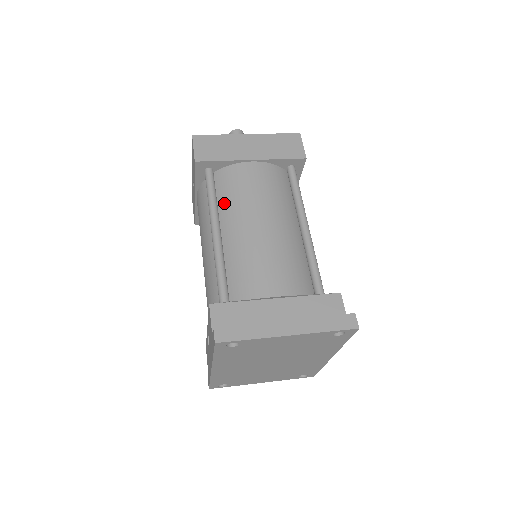
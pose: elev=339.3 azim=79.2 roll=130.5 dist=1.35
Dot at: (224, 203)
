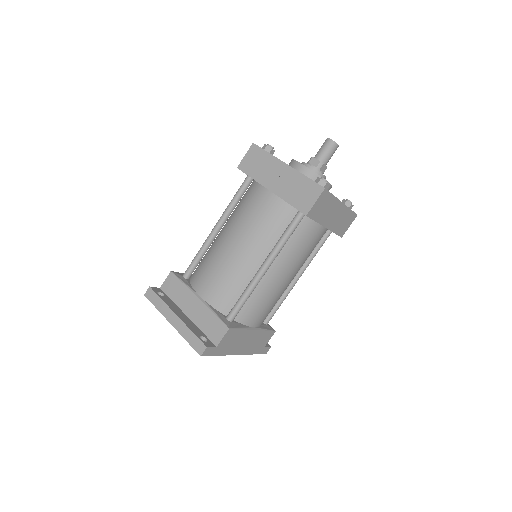
Dot at: (236, 210)
